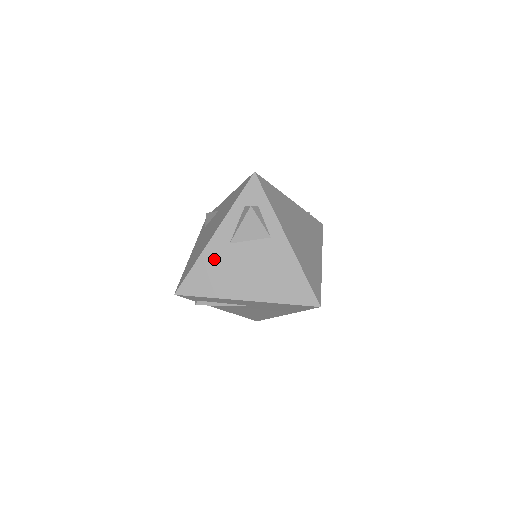
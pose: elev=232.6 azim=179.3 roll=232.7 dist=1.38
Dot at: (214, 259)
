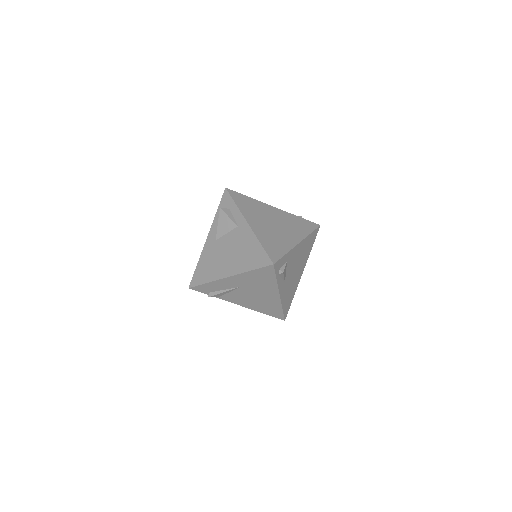
Dot at: (208, 255)
